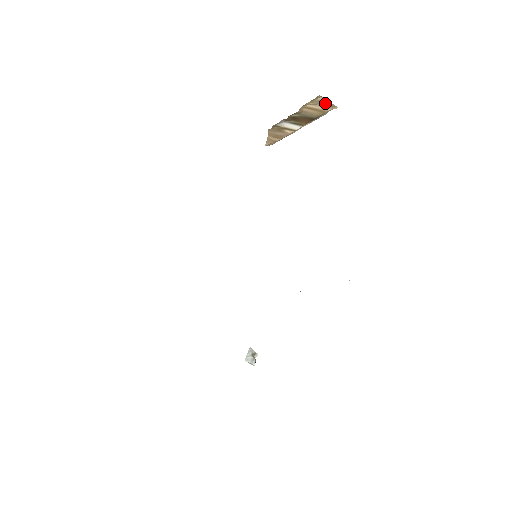
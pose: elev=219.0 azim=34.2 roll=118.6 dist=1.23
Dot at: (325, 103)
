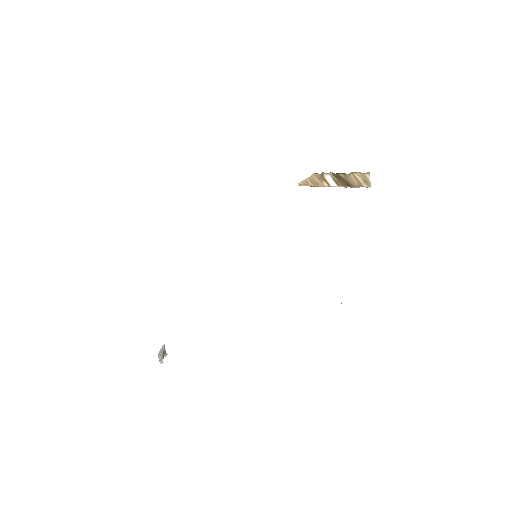
Dot at: (367, 180)
